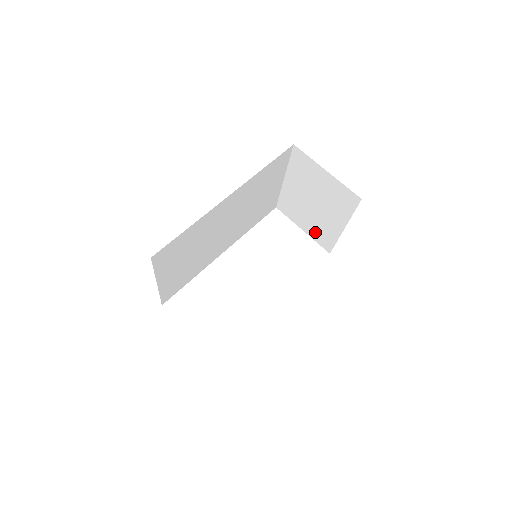
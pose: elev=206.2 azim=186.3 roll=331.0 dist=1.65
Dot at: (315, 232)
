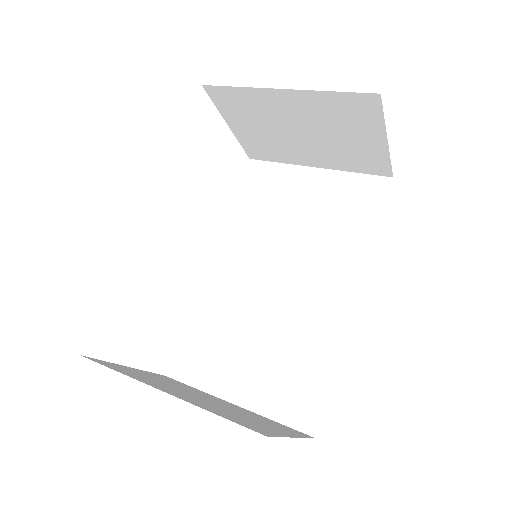
Dot at: (254, 141)
